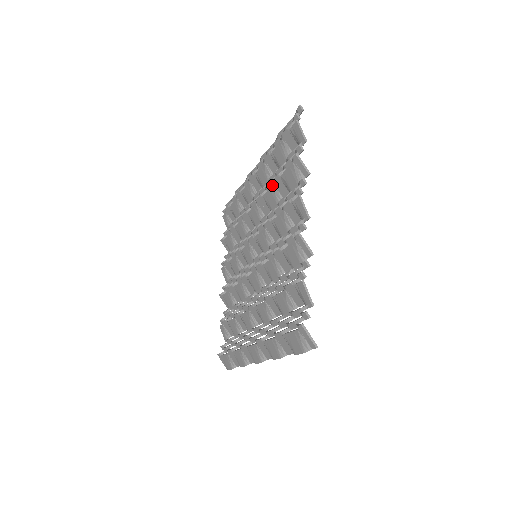
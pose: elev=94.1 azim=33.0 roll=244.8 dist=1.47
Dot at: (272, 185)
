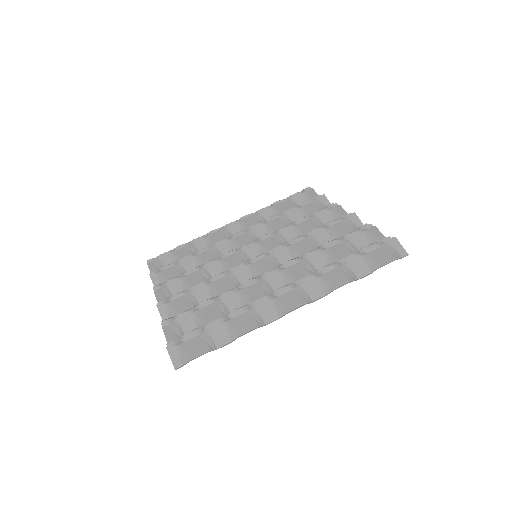
Dot at: (284, 214)
